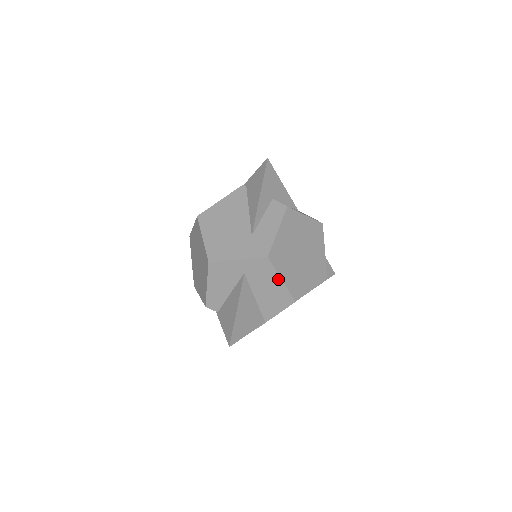
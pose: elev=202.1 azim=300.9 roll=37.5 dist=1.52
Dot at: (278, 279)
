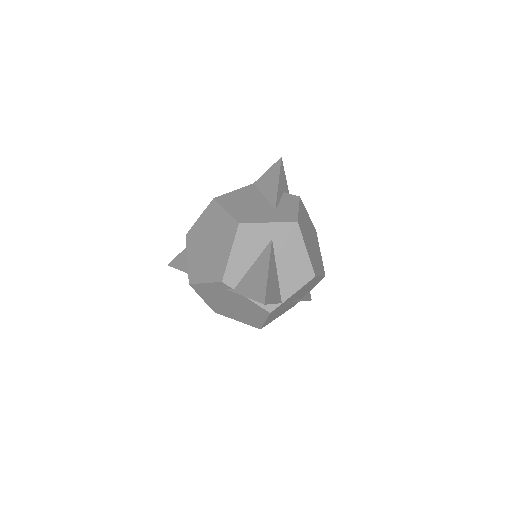
Dot at: (303, 248)
